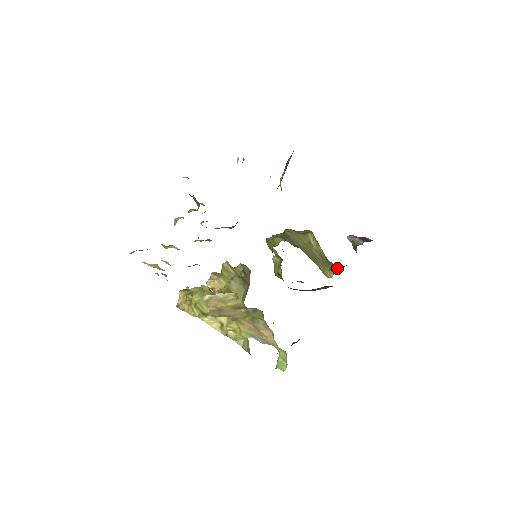
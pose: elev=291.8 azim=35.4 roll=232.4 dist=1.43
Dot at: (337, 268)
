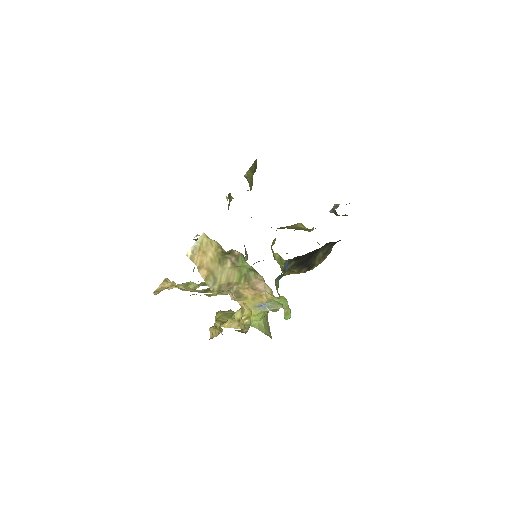
Dot at: occluded
